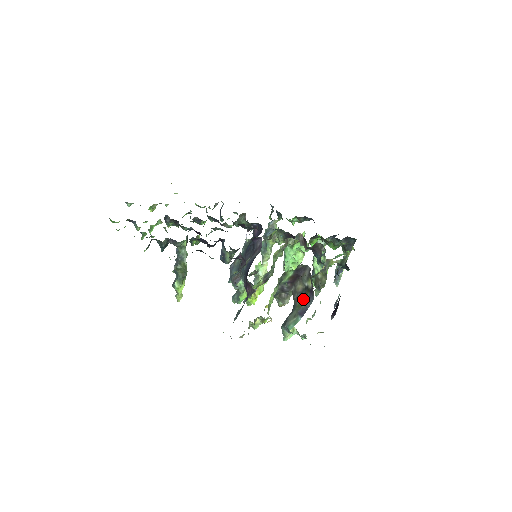
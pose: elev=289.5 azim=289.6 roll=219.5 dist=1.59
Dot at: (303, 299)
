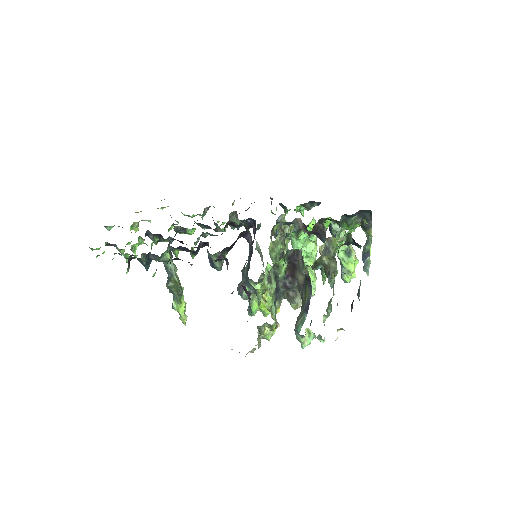
Dot at: (305, 292)
